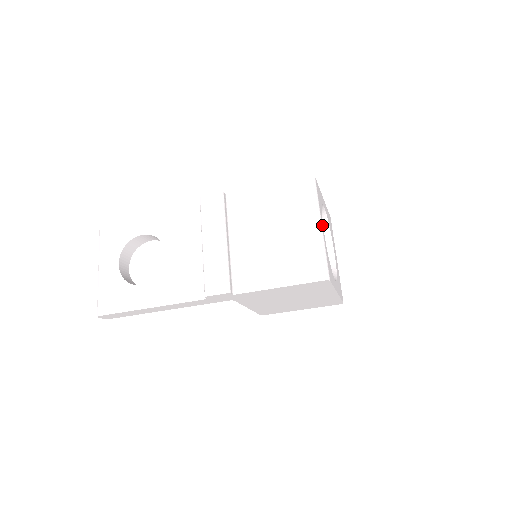
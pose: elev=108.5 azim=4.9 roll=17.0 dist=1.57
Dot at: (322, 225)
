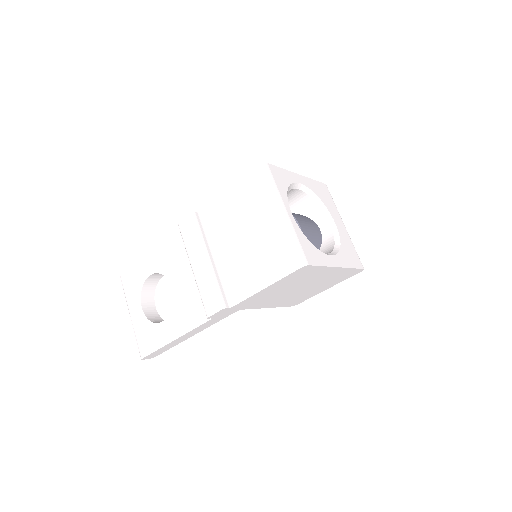
Dot at: (287, 210)
